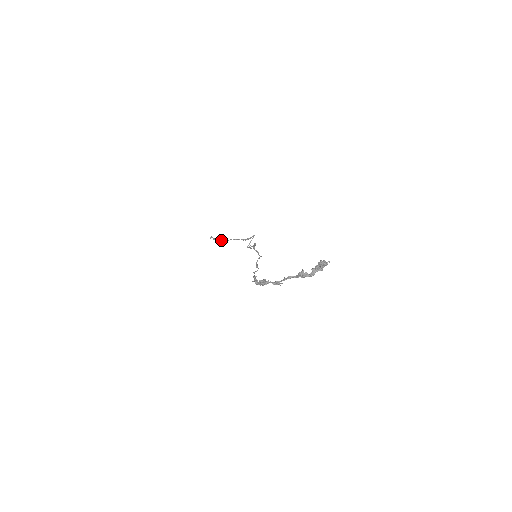
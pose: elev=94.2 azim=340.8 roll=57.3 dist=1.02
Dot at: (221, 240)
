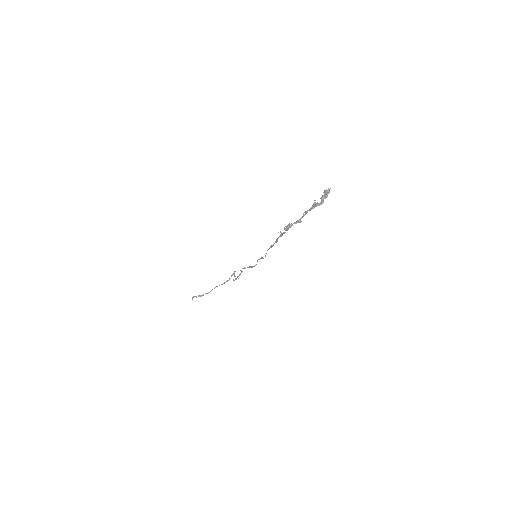
Dot at: (203, 294)
